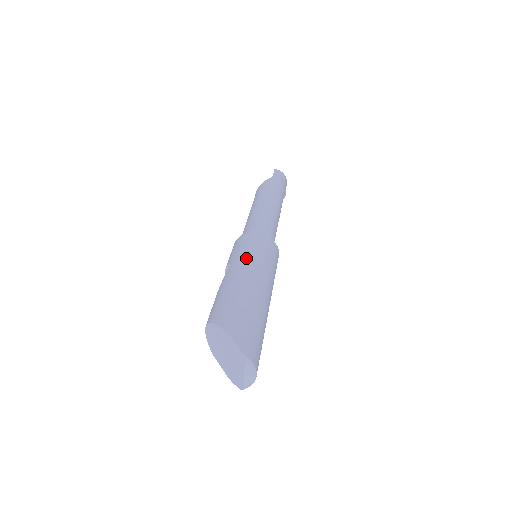
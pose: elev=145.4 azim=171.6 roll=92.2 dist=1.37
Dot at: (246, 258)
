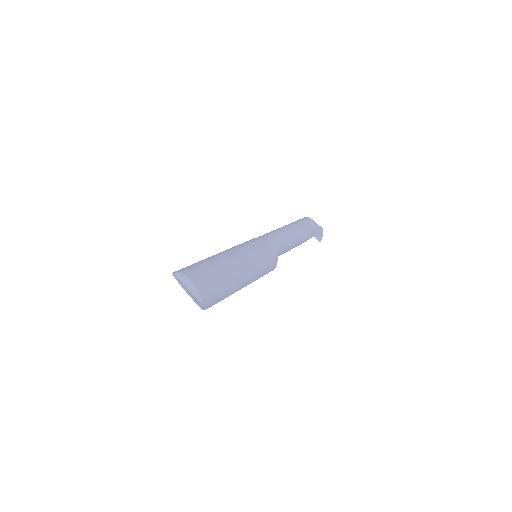
Dot at: occluded
